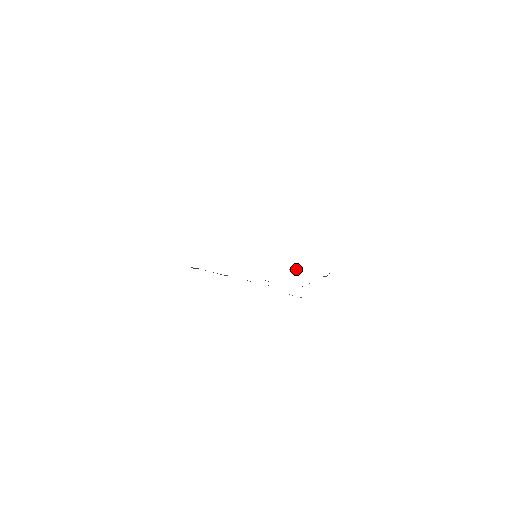
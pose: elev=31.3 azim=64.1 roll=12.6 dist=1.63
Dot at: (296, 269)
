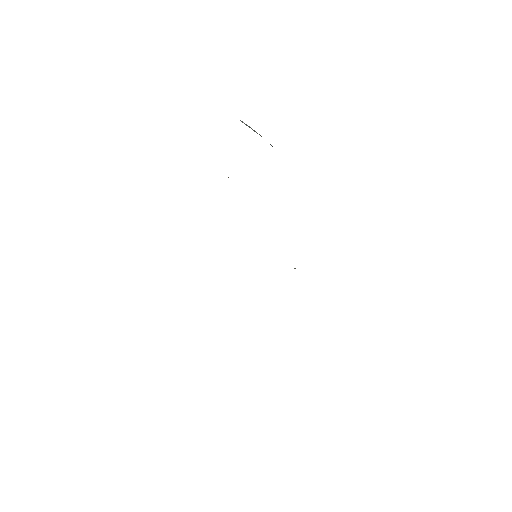
Dot at: occluded
